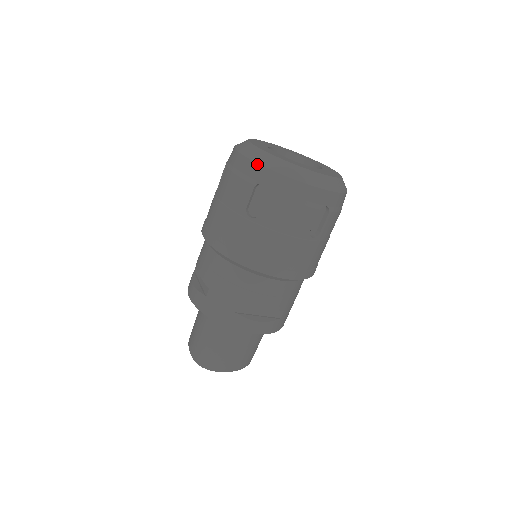
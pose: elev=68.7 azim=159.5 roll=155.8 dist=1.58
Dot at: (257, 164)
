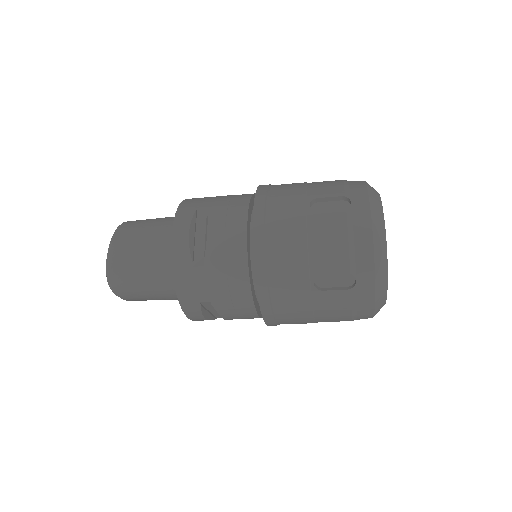
Dot at: (373, 262)
